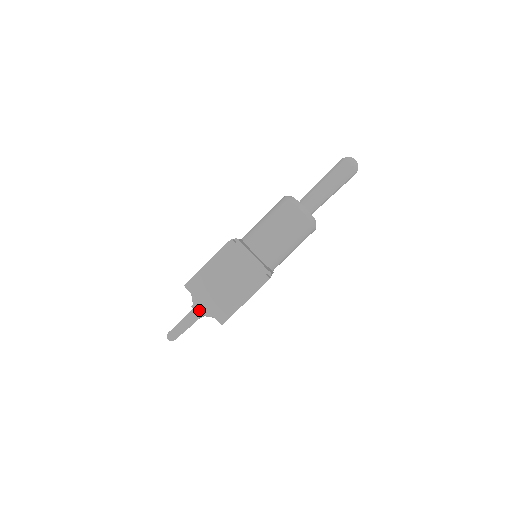
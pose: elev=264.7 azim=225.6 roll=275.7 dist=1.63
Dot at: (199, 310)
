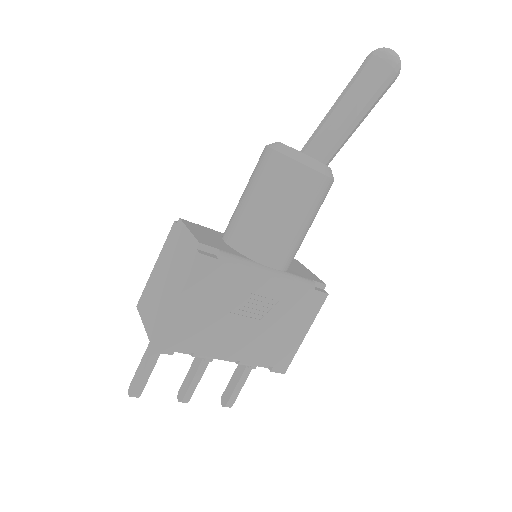
Dot at: occluded
